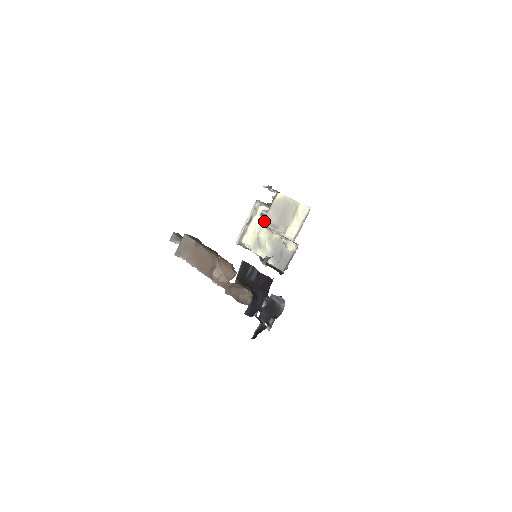
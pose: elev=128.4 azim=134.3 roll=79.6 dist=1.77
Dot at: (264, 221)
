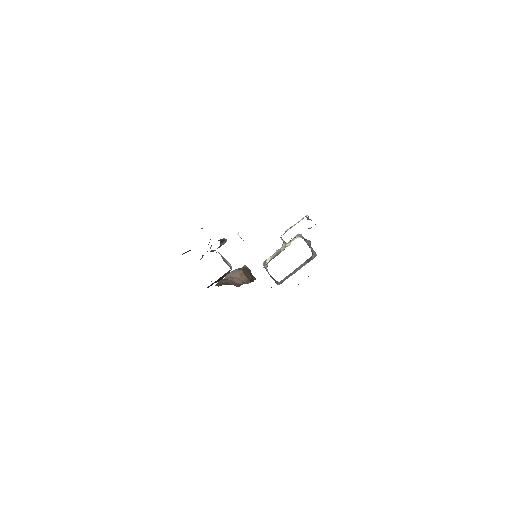
Dot at: (283, 234)
